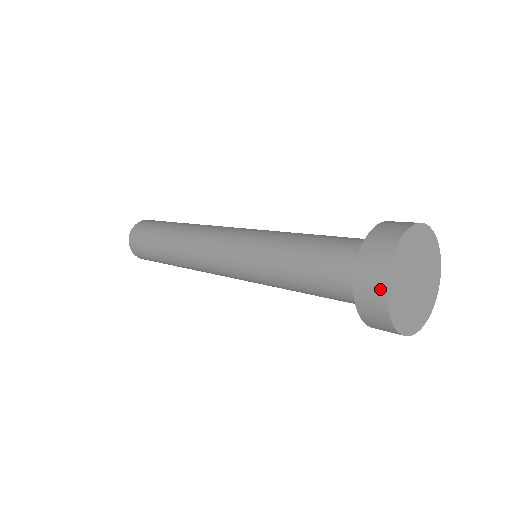
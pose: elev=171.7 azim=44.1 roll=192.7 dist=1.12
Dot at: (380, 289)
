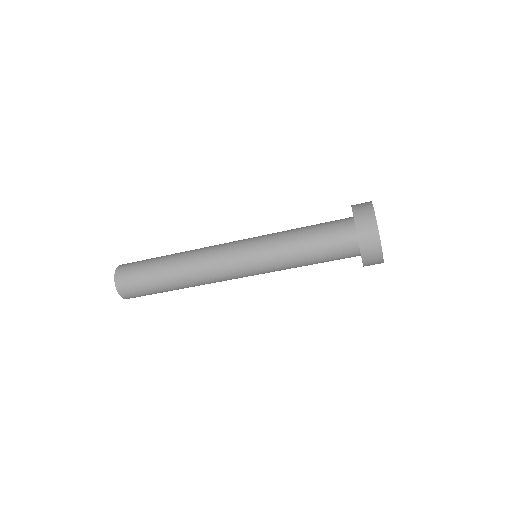
Dot at: (372, 218)
